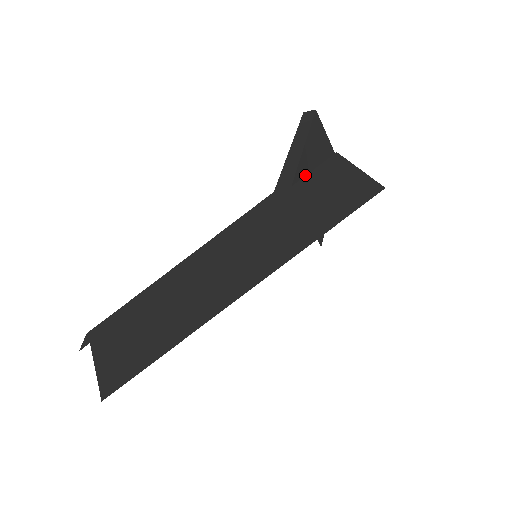
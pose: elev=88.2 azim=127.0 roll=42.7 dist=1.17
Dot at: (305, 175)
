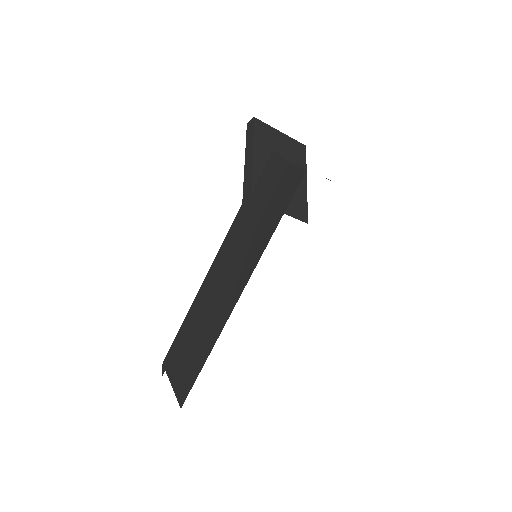
Dot at: occluded
